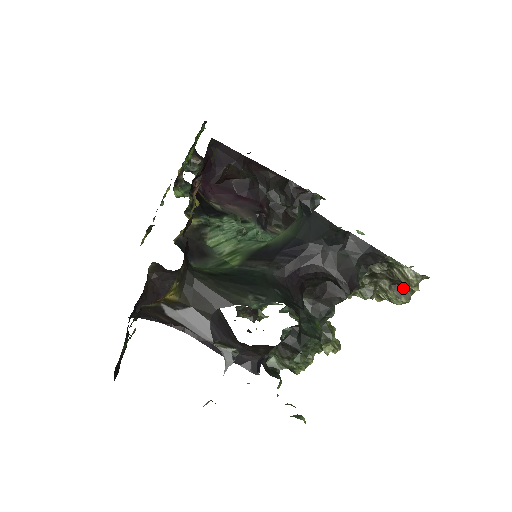
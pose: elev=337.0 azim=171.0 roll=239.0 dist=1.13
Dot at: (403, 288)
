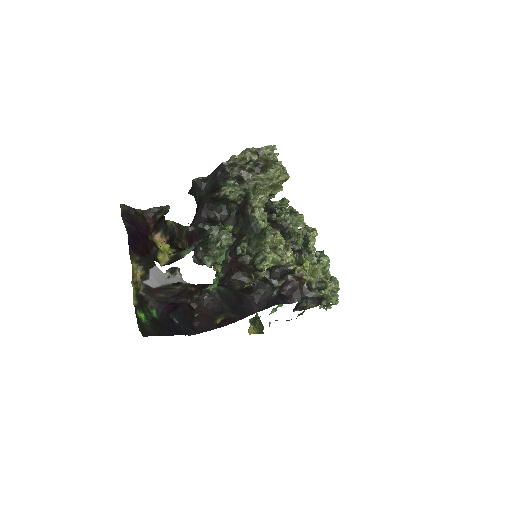
Dot at: (265, 166)
